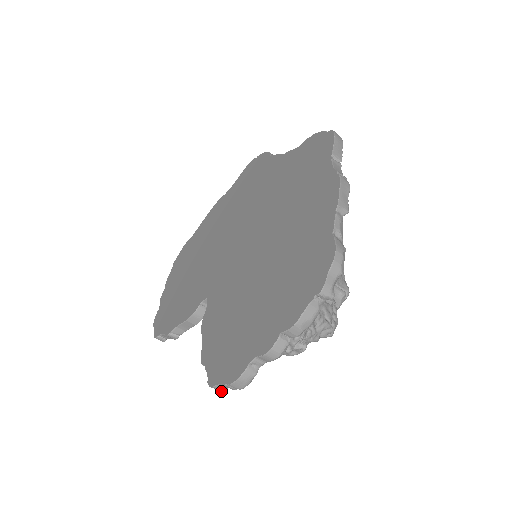
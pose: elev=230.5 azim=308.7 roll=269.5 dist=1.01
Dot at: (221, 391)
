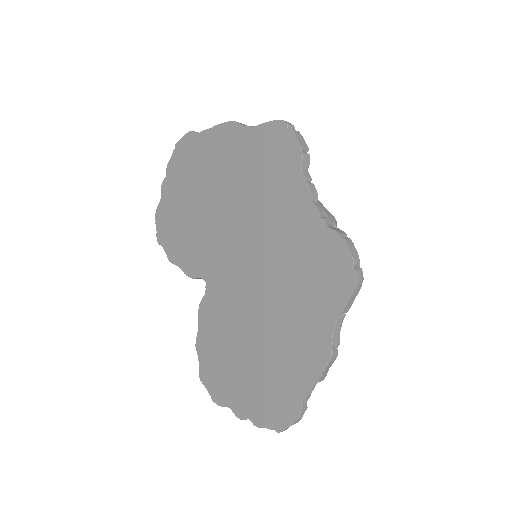
Dot at: occluded
